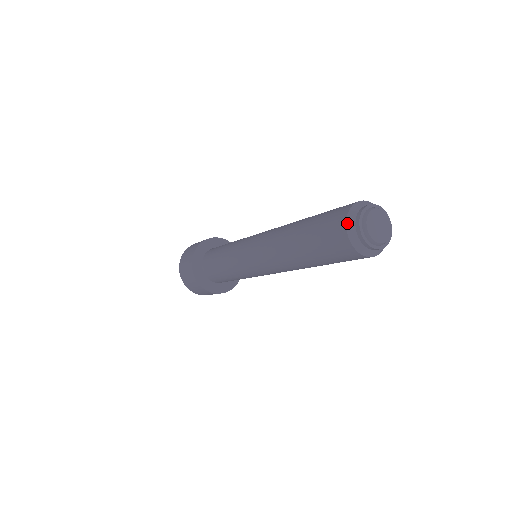
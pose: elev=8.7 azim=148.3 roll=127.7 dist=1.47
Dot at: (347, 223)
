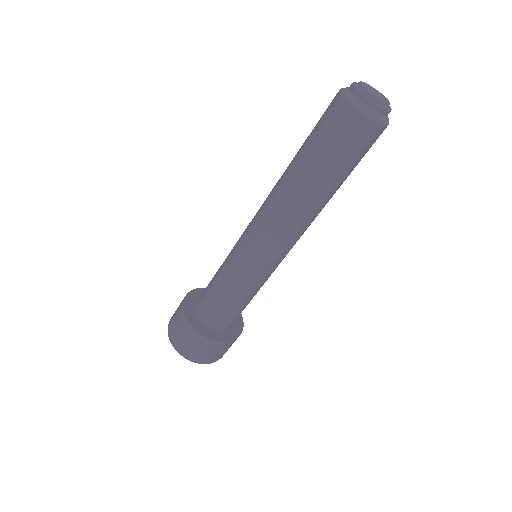
Dot at: (341, 89)
